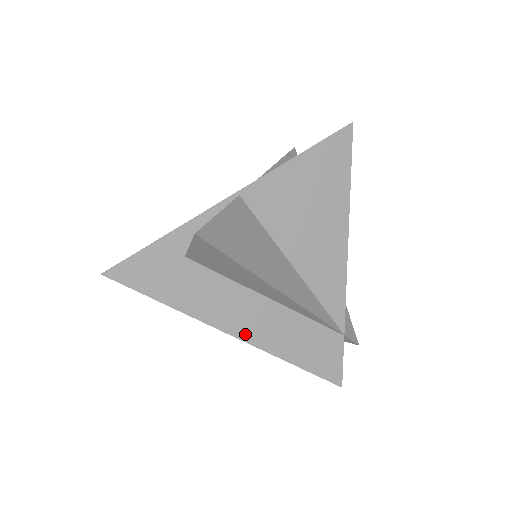
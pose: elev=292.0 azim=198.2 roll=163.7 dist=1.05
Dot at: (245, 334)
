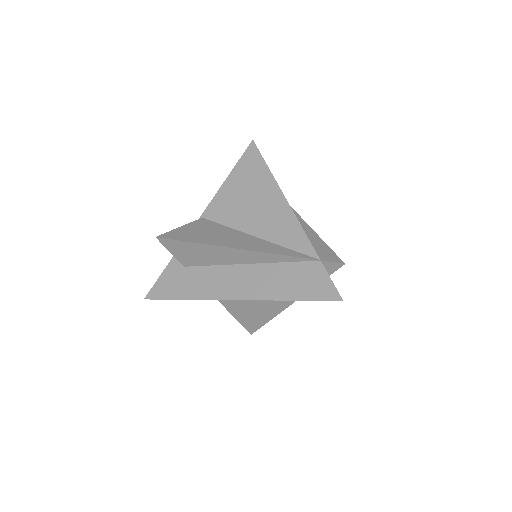
Dot at: (241, 295)
